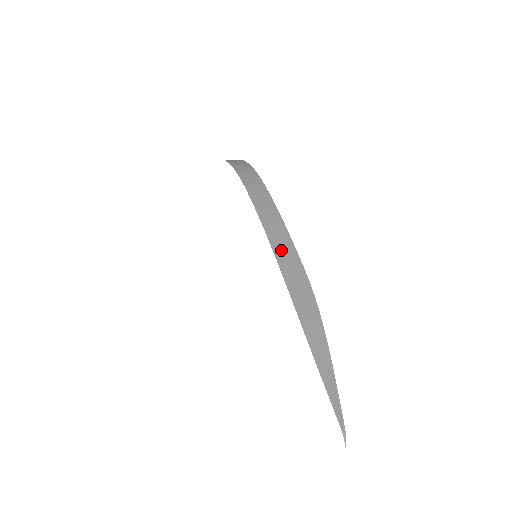
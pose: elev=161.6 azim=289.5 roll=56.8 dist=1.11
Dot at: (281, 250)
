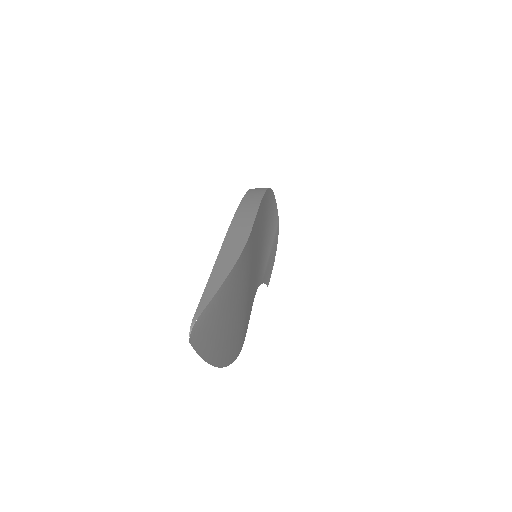
Dot at: (240, 218)
